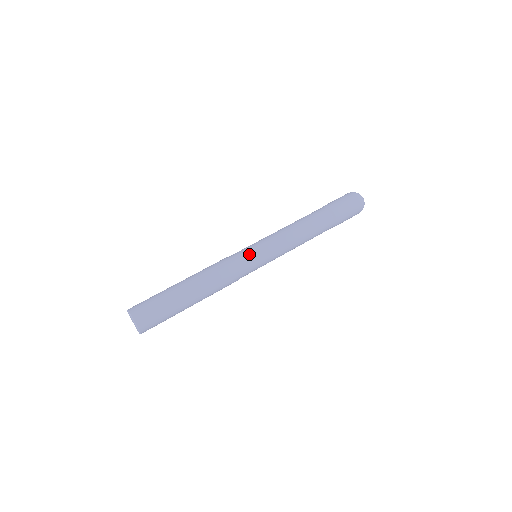
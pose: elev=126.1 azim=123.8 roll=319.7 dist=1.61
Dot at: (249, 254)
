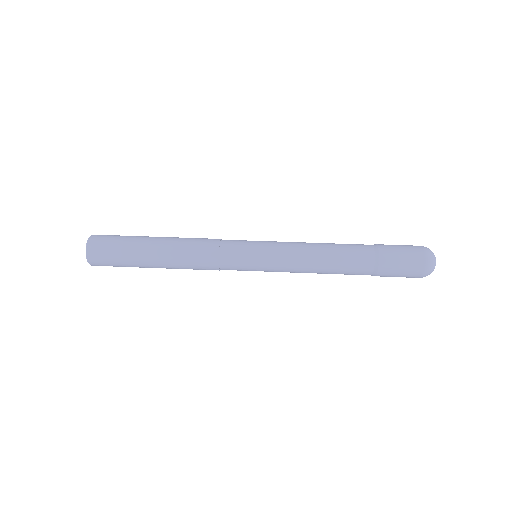
Dot at: (244, 249)
